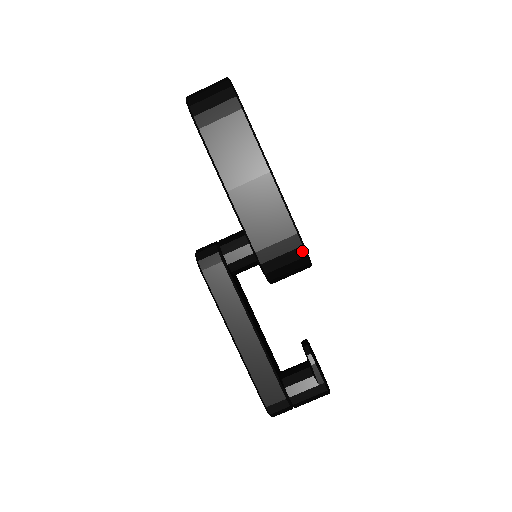
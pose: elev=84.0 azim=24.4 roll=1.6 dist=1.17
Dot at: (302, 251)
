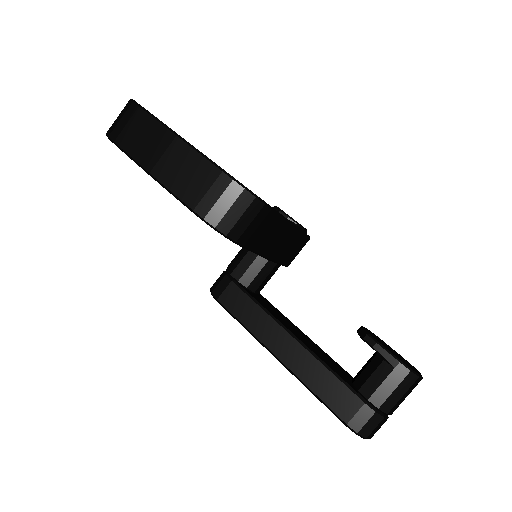
Dot at: (236, 186)
